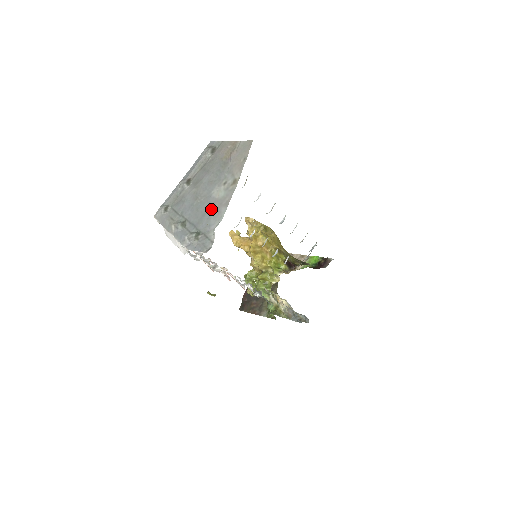
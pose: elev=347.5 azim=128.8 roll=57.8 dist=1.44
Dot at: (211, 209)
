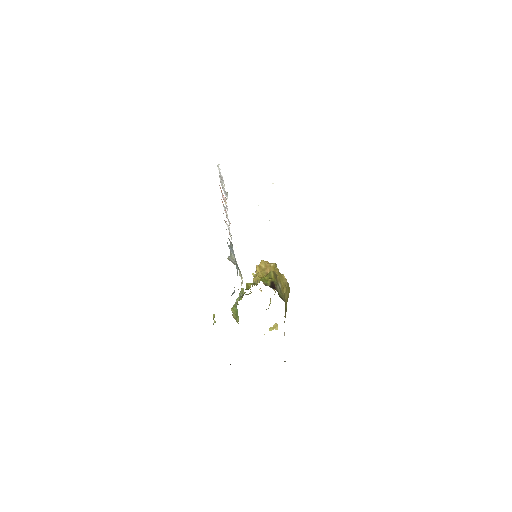
Dot at: occluded
